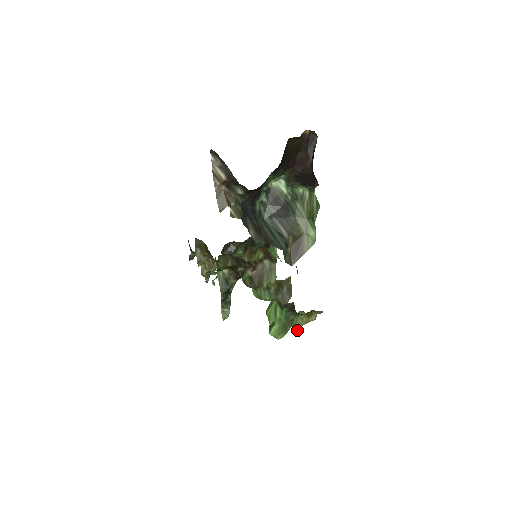
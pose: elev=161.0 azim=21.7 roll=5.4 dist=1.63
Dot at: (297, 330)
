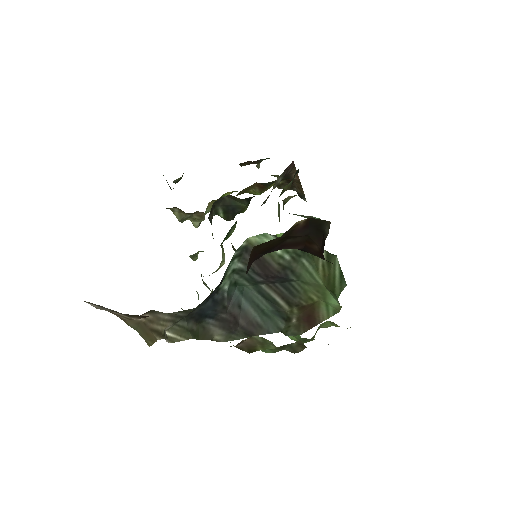
Dot at: (326, 327)
